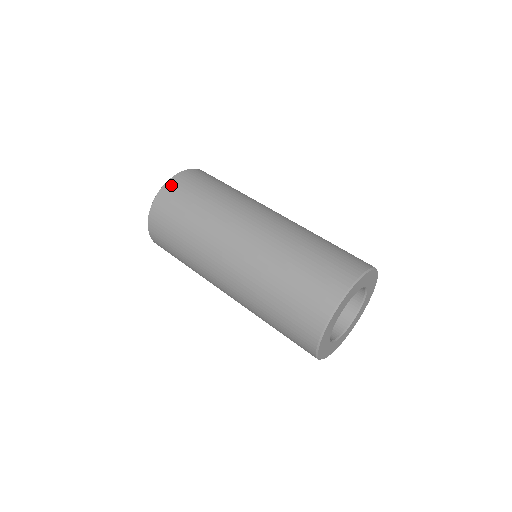
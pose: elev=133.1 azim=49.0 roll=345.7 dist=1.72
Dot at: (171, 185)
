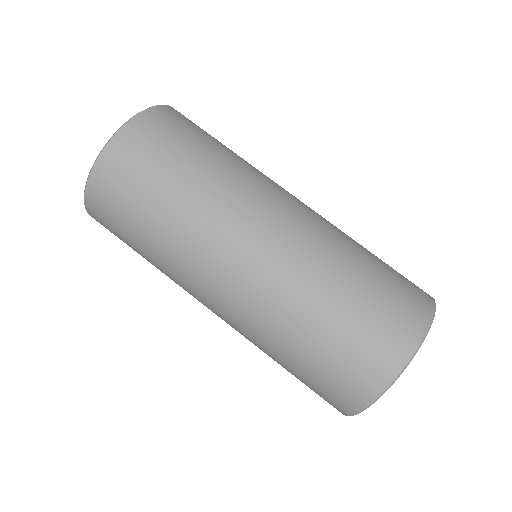
Dot at: (162, 113)
